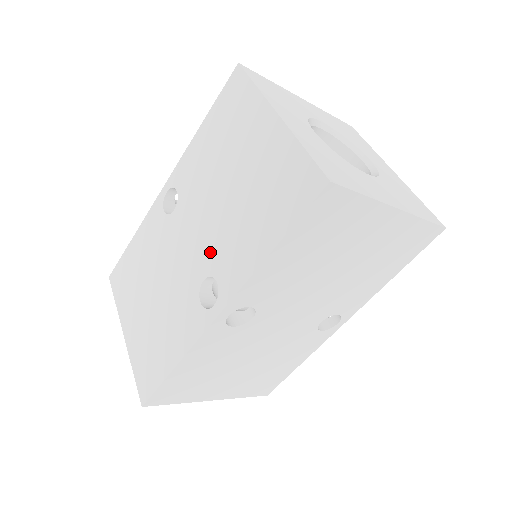
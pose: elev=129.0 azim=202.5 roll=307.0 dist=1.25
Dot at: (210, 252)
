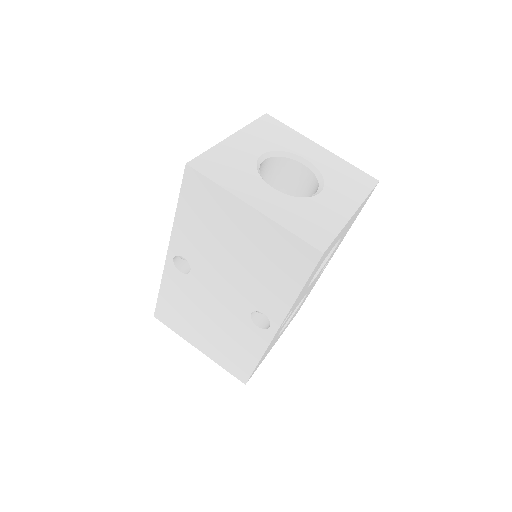
Dot at: occluded
